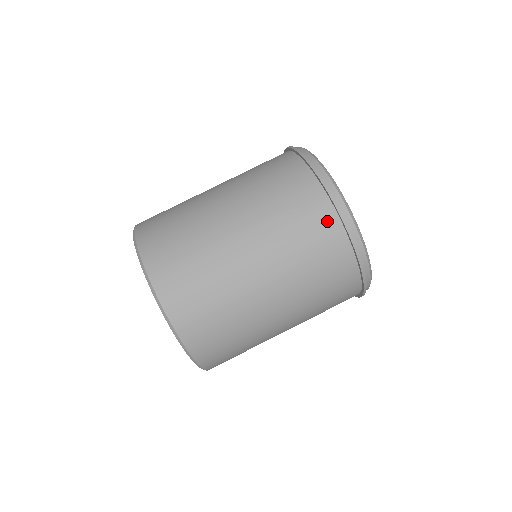
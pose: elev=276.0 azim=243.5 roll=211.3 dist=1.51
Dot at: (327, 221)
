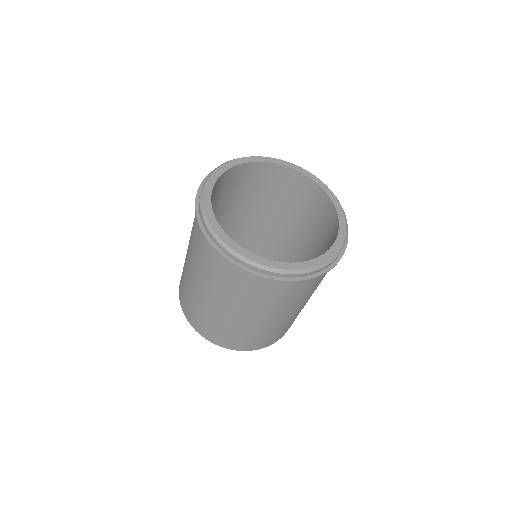
Dot at: occluded
